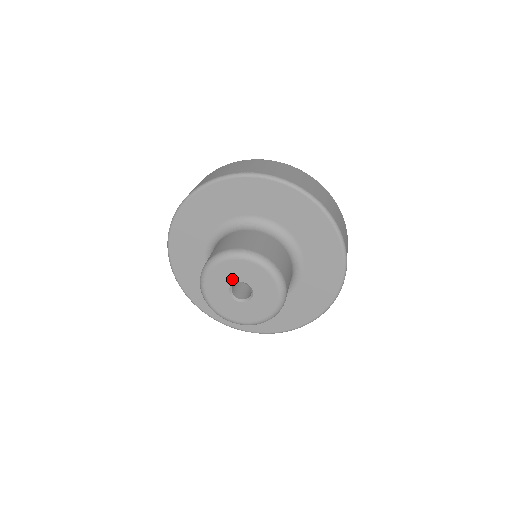
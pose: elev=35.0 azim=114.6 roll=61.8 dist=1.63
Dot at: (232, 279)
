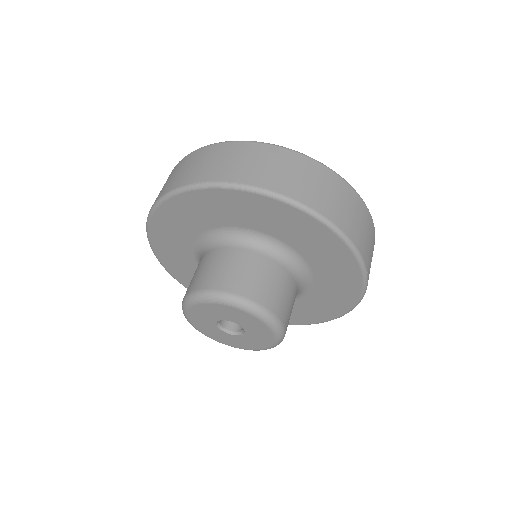
Dot at: (216, 318)
